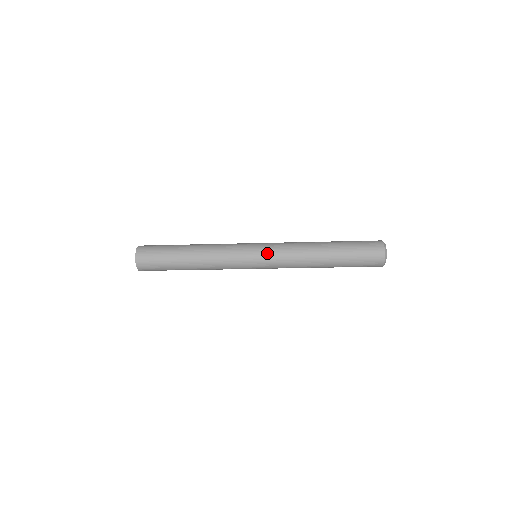
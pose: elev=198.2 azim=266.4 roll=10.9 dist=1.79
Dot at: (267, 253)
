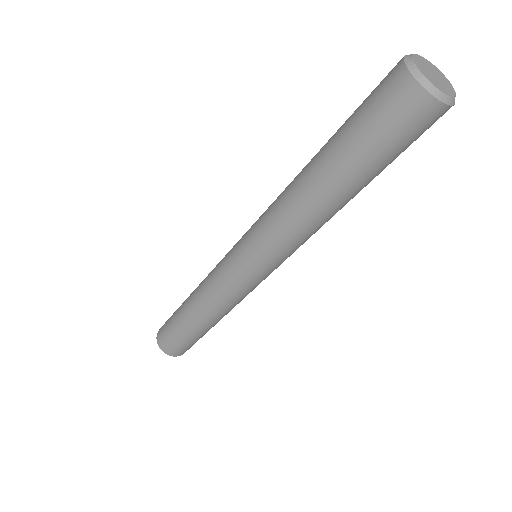
Dot at: (256, 257)
